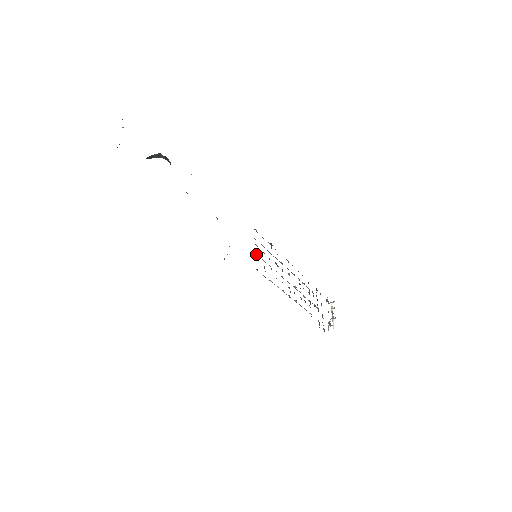
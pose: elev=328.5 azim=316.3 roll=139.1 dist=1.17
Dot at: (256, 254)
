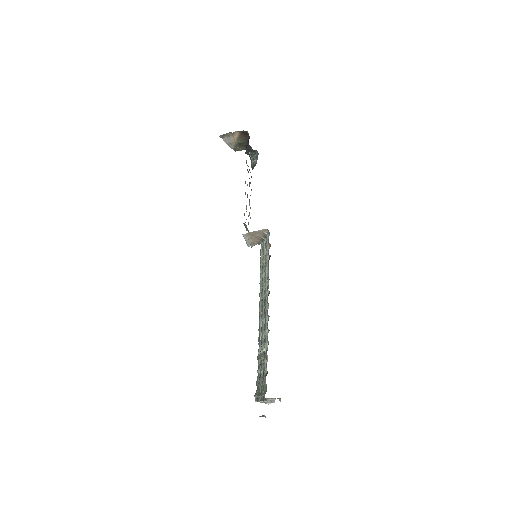
Dot at: (264, 243)
